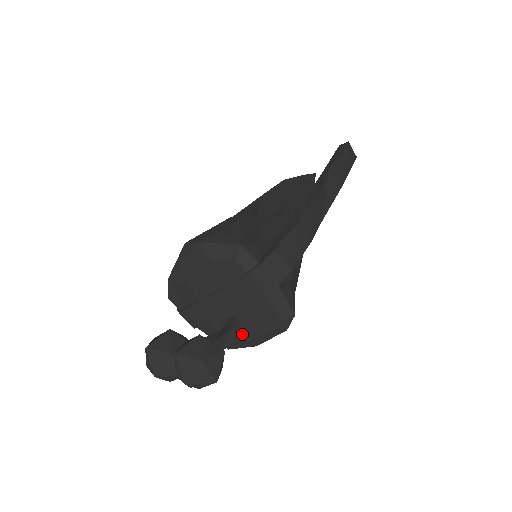
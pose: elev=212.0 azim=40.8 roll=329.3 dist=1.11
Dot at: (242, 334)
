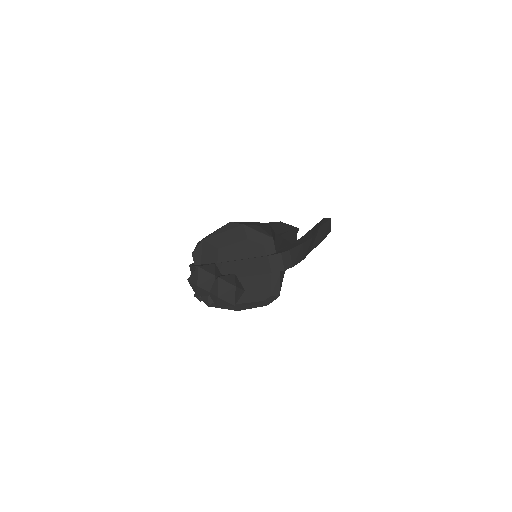
Dot at: occluded
